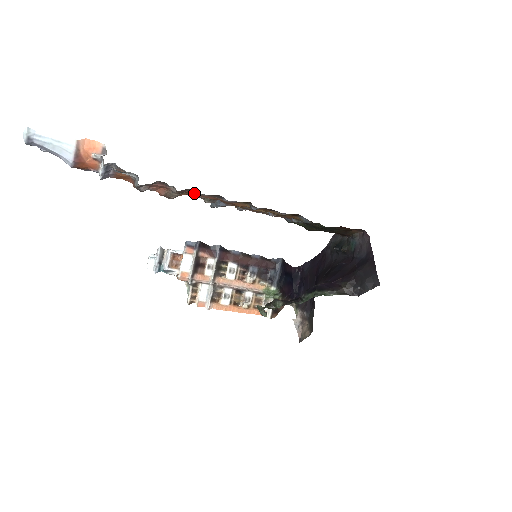
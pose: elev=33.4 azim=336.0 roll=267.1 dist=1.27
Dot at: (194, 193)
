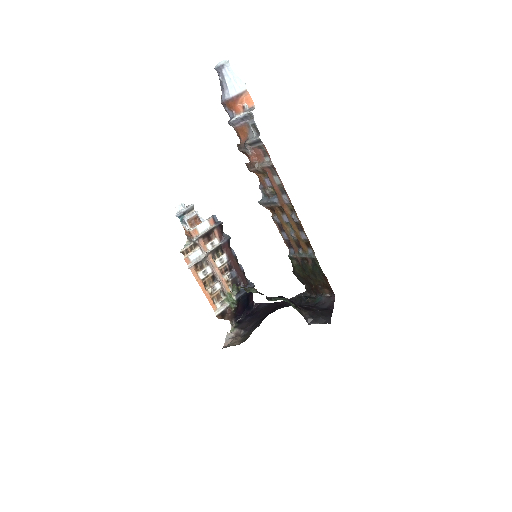
Dot at: (272, 176)
